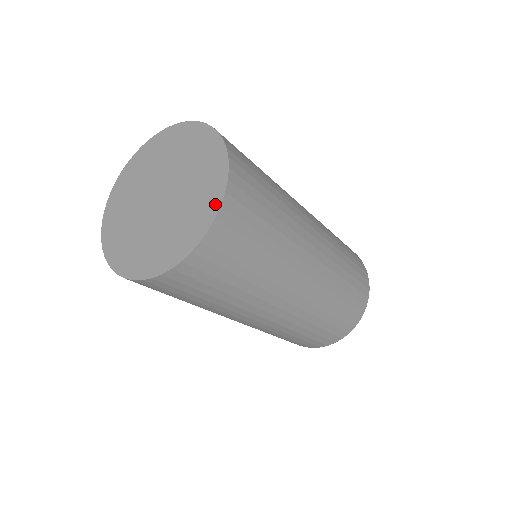
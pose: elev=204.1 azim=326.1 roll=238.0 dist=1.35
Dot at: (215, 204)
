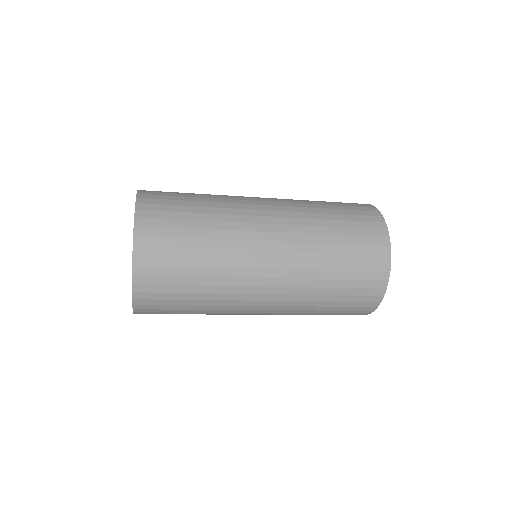
Dot at: (134, 228)
